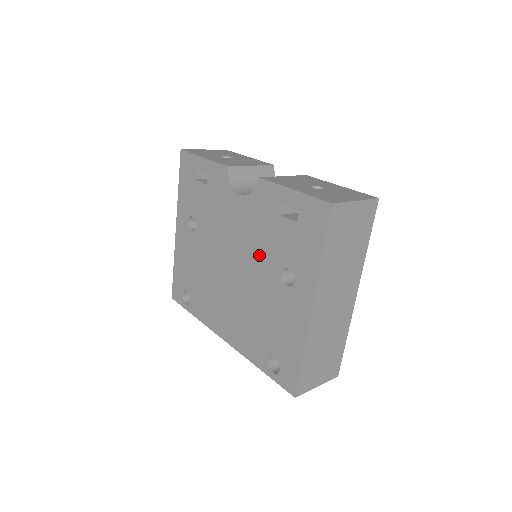
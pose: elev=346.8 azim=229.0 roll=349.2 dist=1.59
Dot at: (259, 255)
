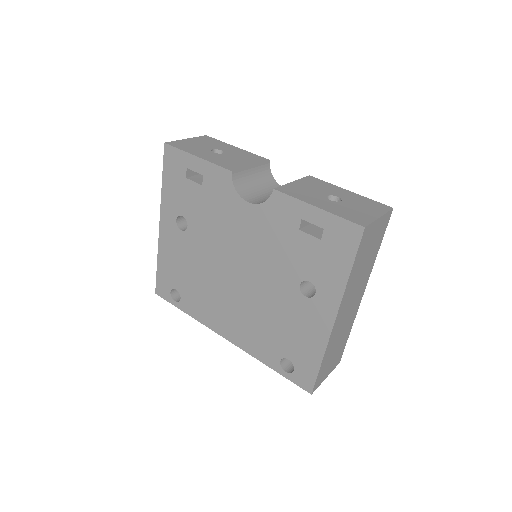
Dot at: (272, 265)
